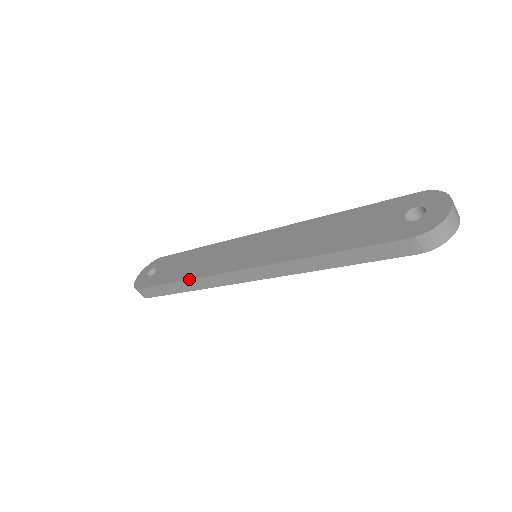
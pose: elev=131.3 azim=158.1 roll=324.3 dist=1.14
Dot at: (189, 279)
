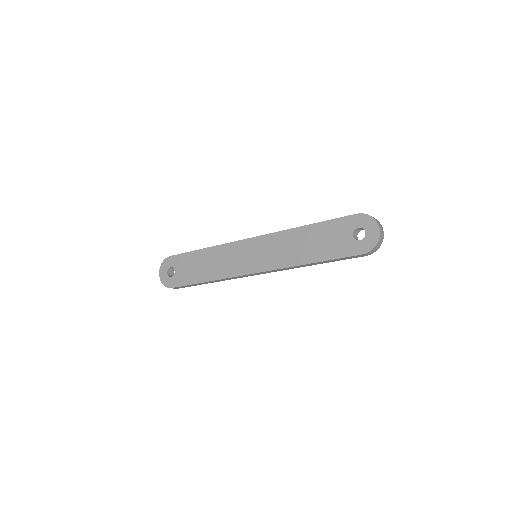
Dot at: (214, 280)
